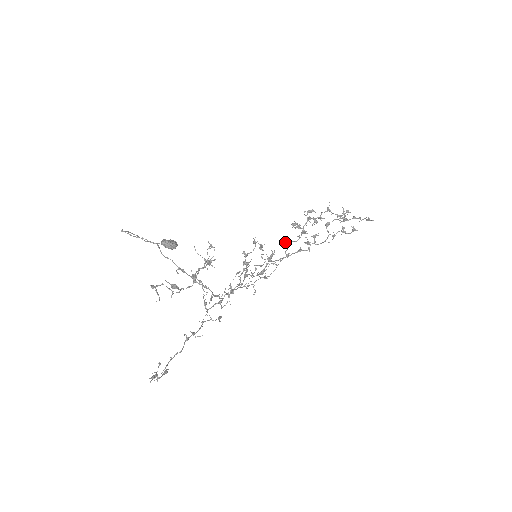
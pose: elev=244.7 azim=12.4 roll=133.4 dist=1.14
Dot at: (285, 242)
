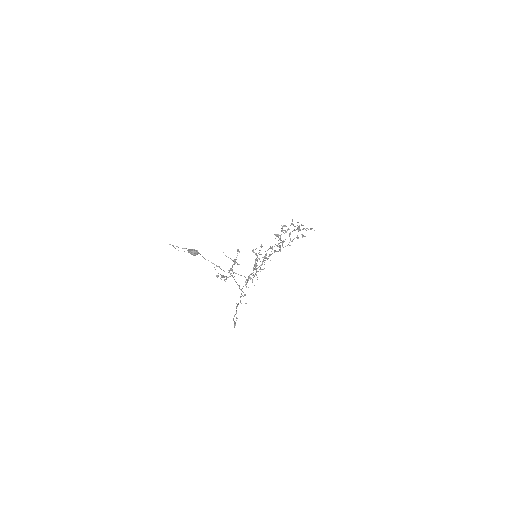
Dot at: occluded
